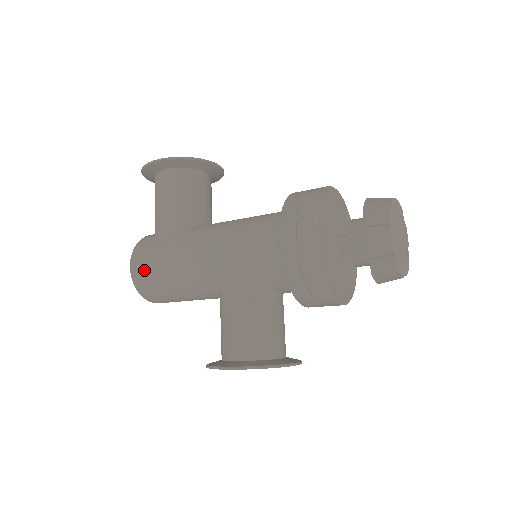
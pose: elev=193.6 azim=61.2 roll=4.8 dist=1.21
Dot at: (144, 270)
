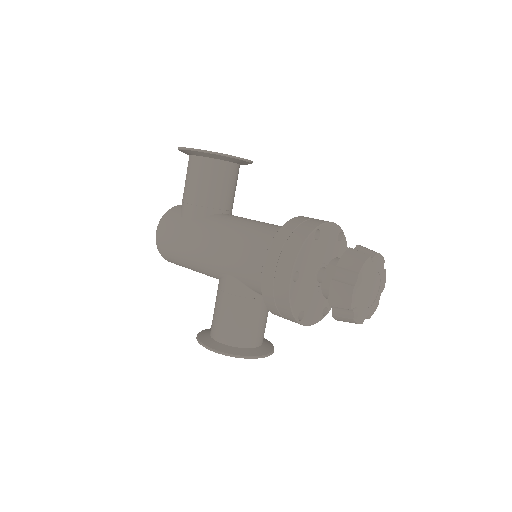
Dot at: (165, 241)
